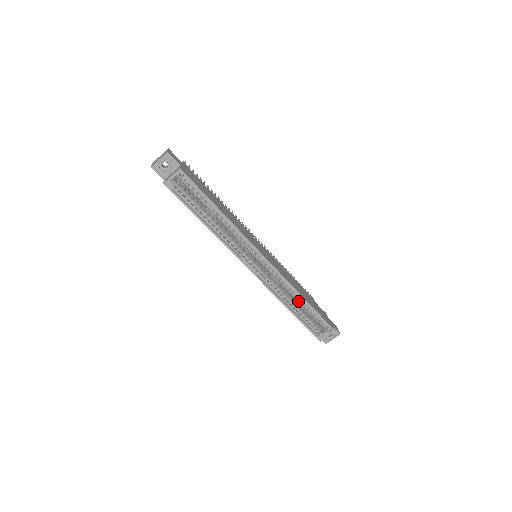
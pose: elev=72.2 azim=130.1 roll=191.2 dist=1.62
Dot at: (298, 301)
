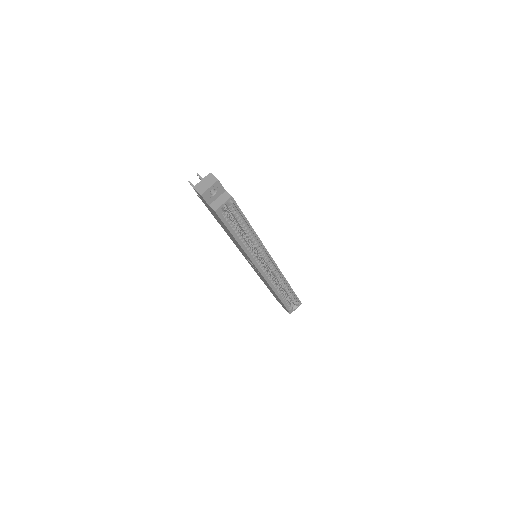
Dot at: (284, 287)
